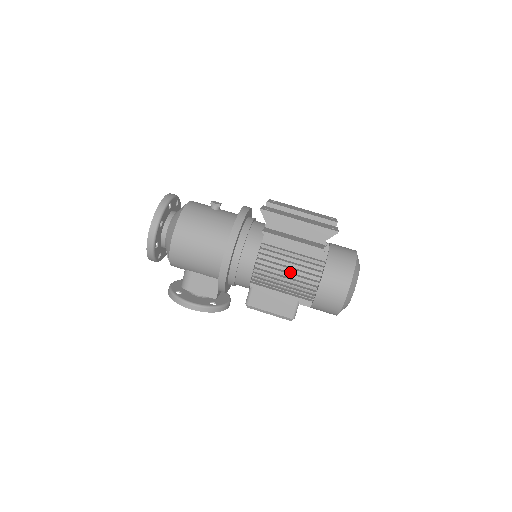
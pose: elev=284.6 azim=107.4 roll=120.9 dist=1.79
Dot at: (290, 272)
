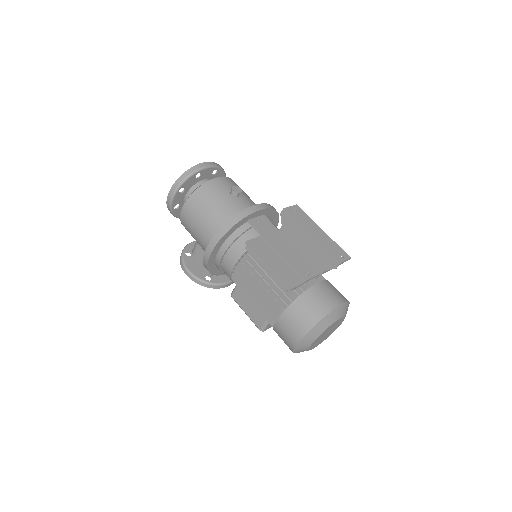
Dot at: occluded
